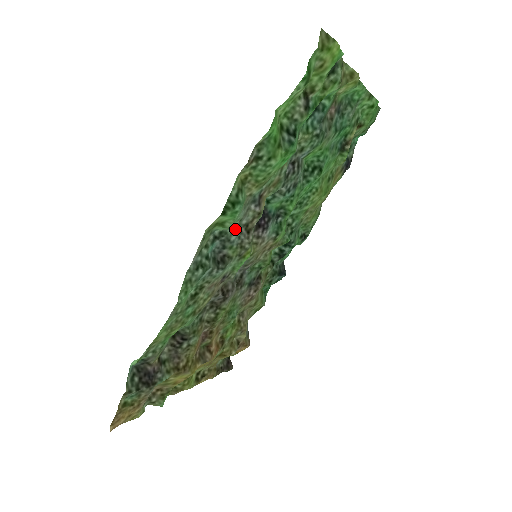
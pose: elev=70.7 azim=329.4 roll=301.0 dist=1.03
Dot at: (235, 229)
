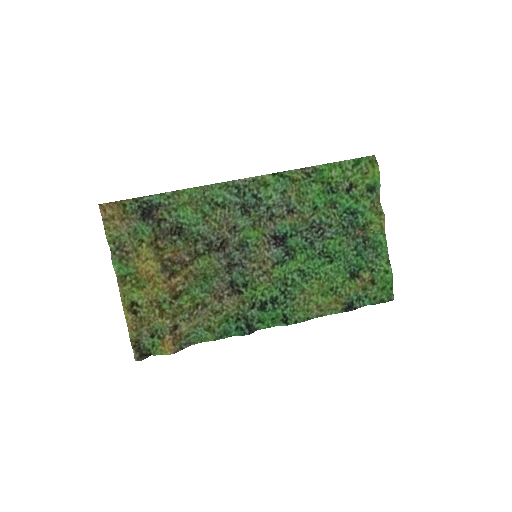
Dot at: (267, 206)
